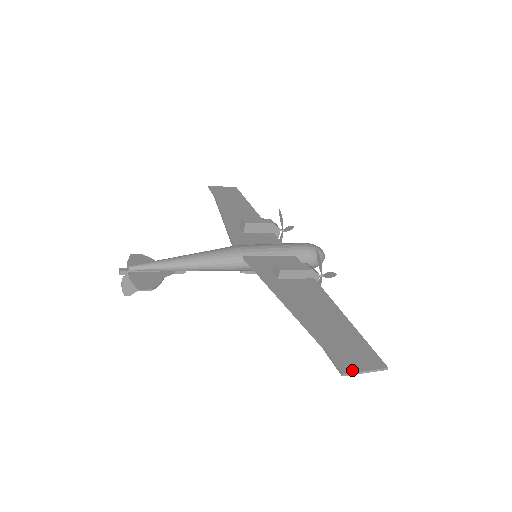
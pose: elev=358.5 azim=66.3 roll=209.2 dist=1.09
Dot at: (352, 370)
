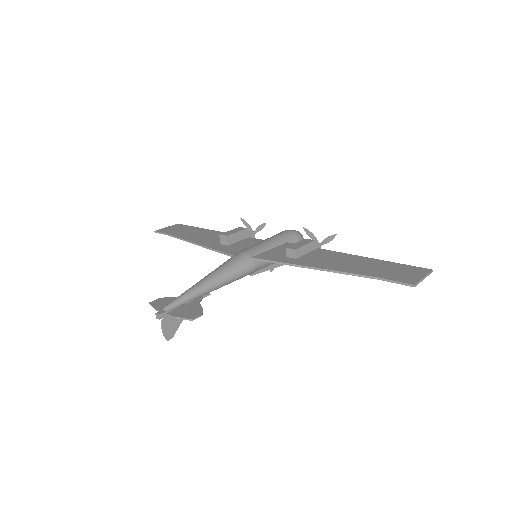
Dot at: (416, 281)
